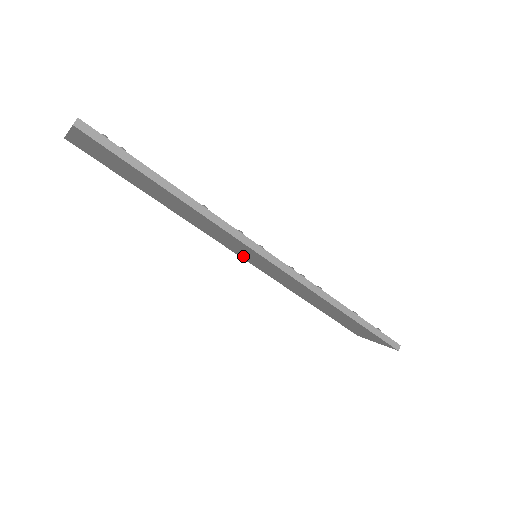
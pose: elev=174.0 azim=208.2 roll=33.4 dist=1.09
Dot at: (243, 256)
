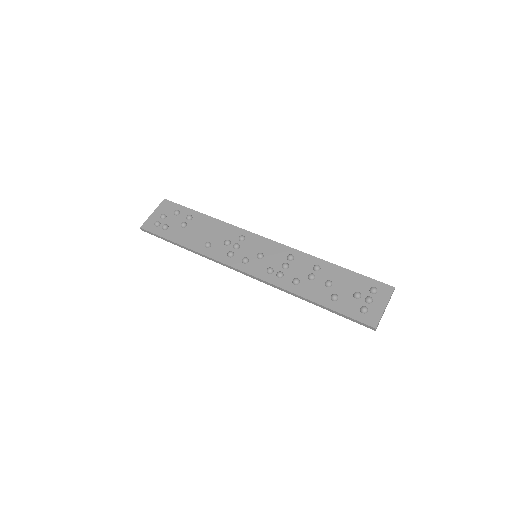
Dot at: occluded
